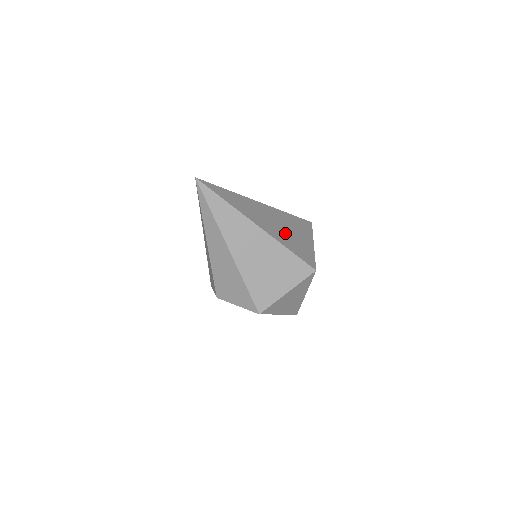
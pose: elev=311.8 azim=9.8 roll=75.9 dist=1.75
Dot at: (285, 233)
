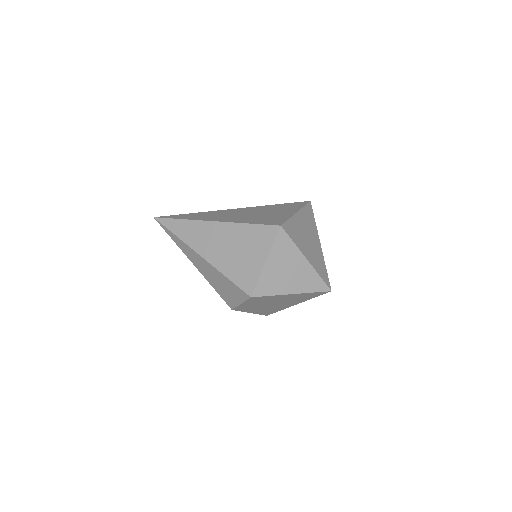
Dot at: (252, 216)
